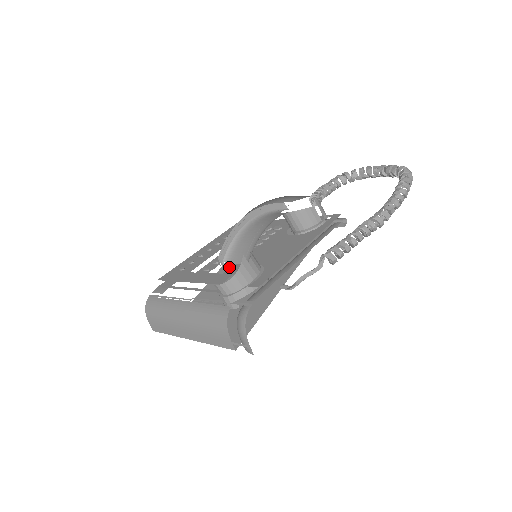
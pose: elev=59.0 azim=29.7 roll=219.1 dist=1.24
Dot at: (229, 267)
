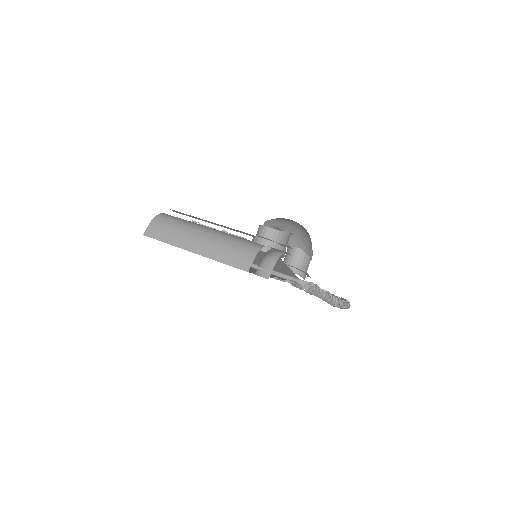
Dot at: occluded
